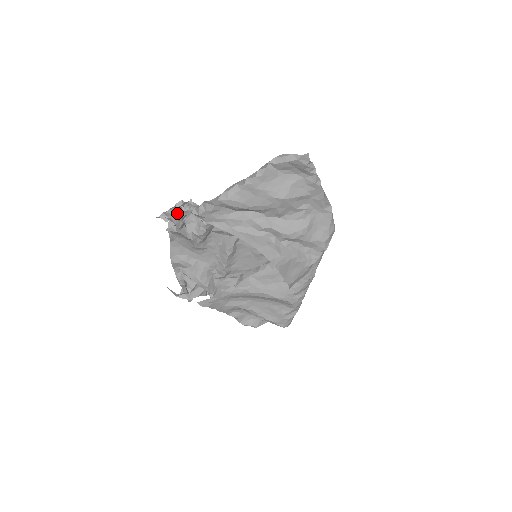
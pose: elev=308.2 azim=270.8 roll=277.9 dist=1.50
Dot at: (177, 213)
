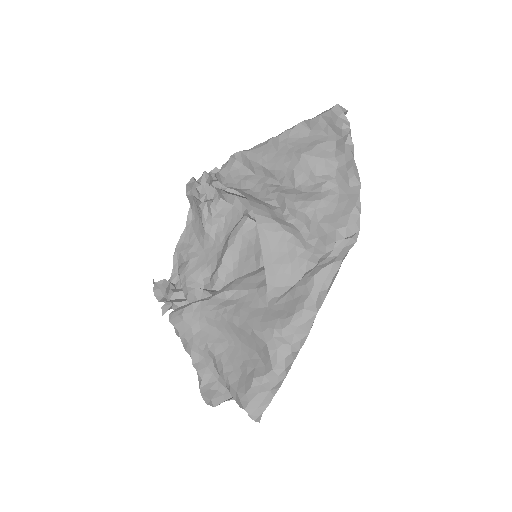
Dot at: (204, 176)
